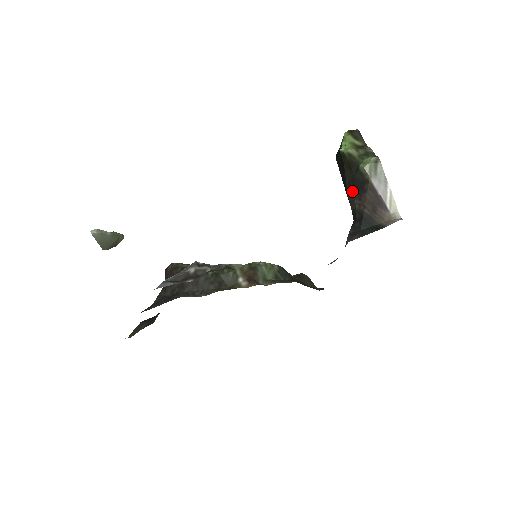
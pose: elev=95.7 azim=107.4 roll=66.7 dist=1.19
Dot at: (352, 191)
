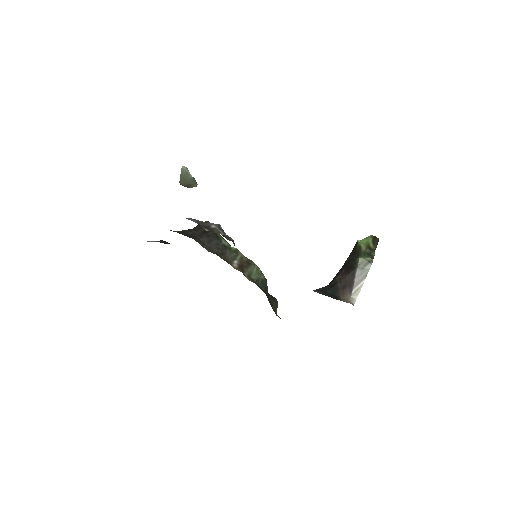
Dot at: (343, 268)
